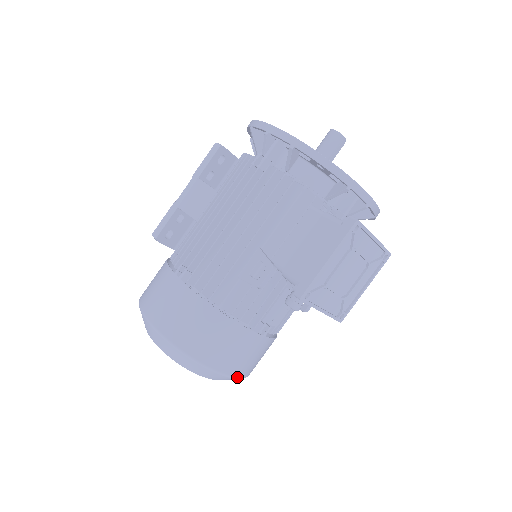
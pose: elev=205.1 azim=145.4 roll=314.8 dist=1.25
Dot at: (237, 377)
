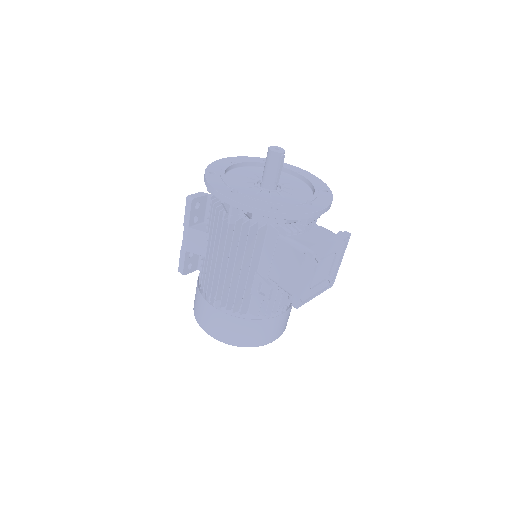
Dot at: occluded
